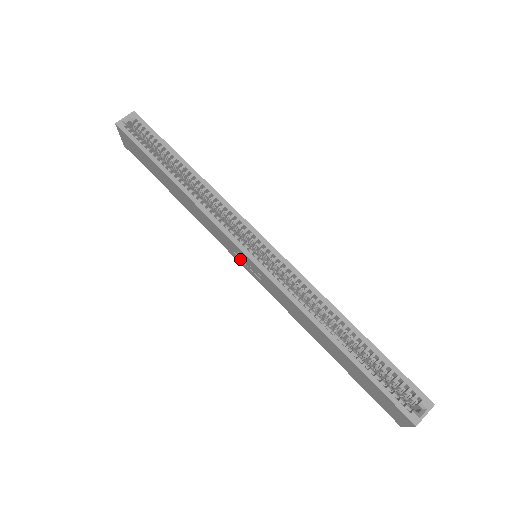
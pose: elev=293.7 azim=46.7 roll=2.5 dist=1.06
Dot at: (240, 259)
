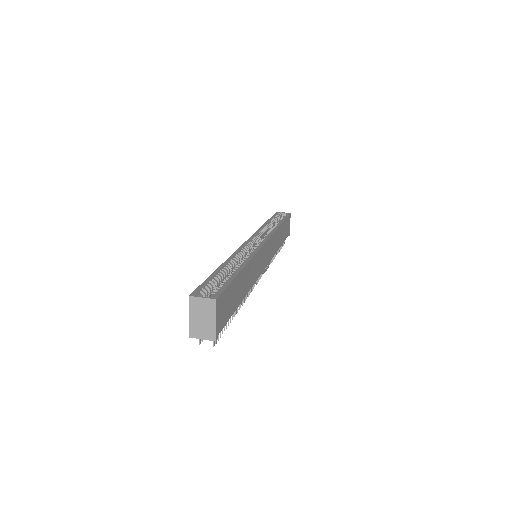
Dot at: occluded
